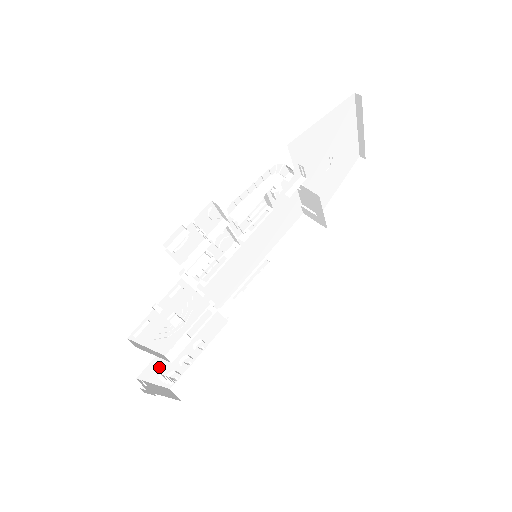
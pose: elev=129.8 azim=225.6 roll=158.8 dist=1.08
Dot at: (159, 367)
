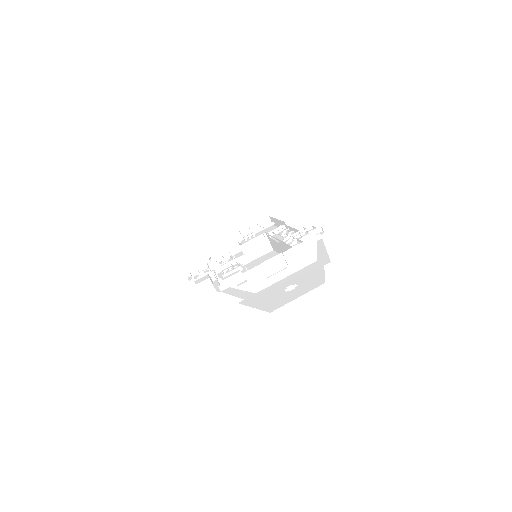
Dot at: occluded
